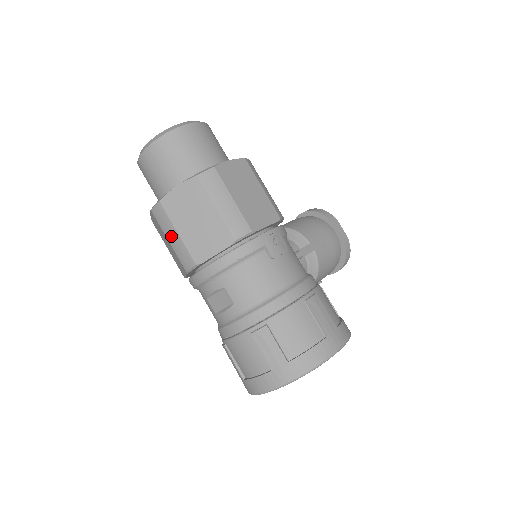
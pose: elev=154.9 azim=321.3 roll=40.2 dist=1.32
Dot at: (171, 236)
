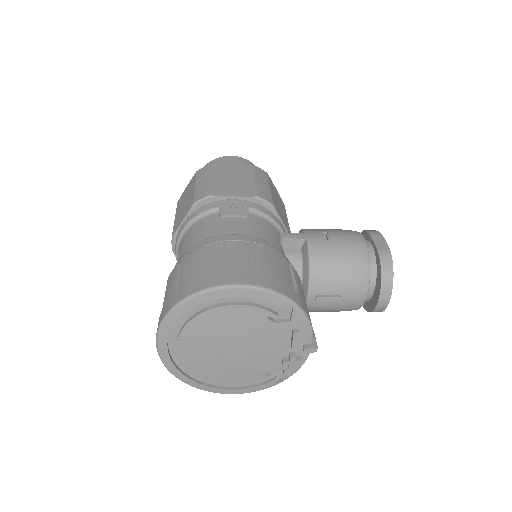
Dot at: occluded
